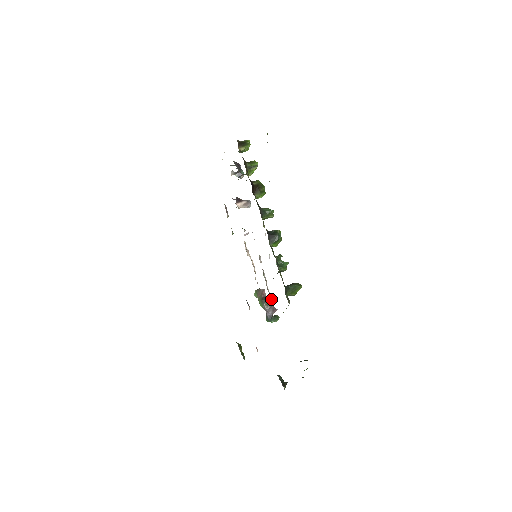
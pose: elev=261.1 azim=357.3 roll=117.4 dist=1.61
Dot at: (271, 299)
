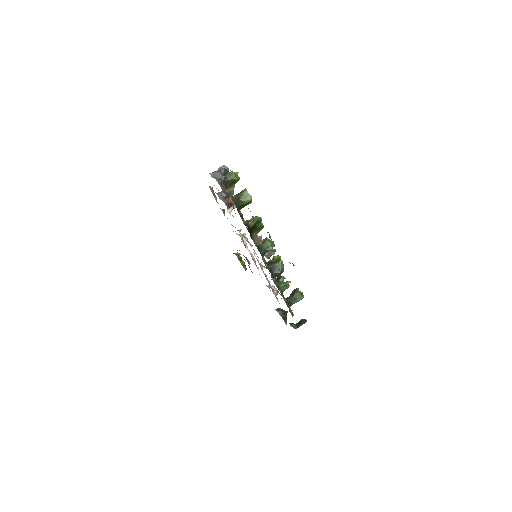
Dot at: (274, 291)
